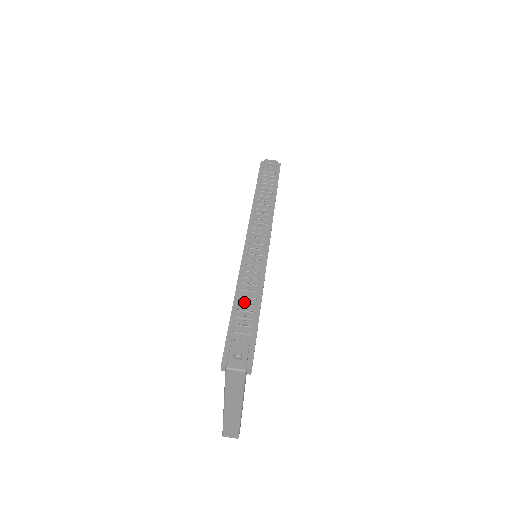
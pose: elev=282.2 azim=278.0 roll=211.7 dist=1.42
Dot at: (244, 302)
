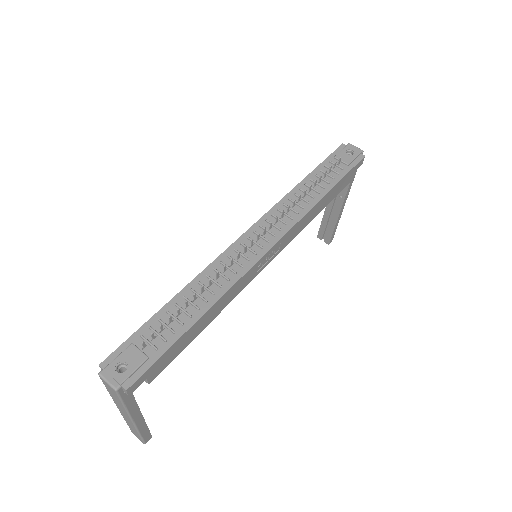
Dot at: (183, 305)
